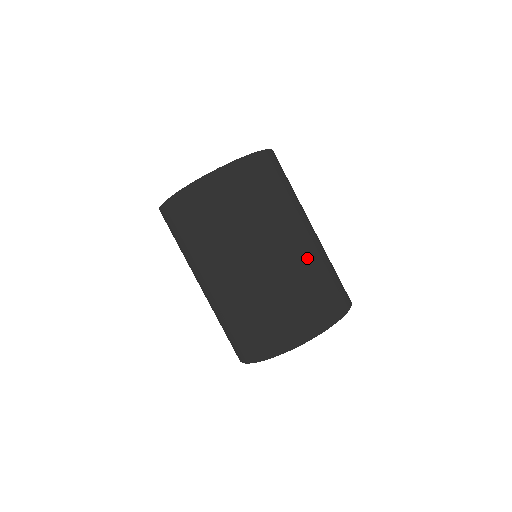
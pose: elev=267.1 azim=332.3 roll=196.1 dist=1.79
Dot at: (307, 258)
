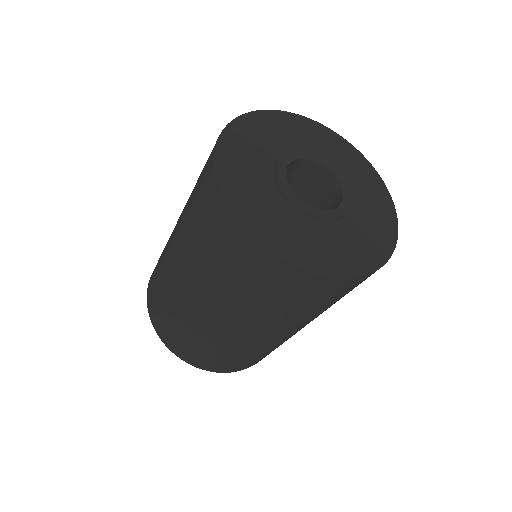
Dot at: occluded
